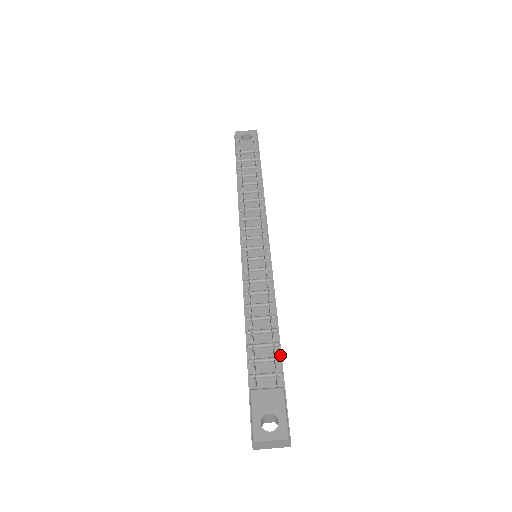
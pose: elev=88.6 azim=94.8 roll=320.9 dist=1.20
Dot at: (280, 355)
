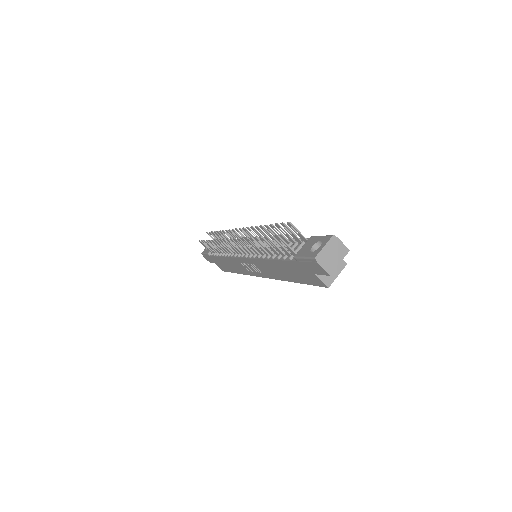
Dot at: occluded
